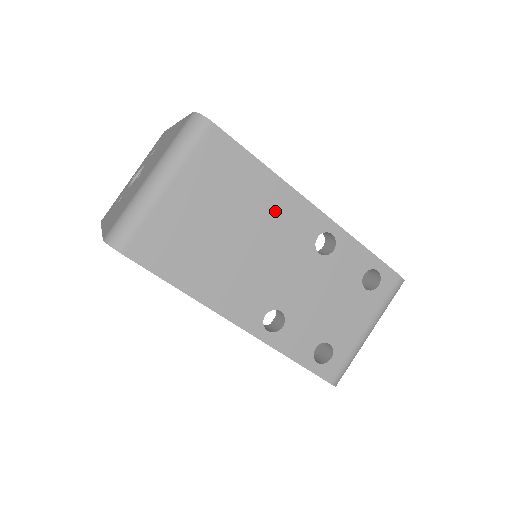
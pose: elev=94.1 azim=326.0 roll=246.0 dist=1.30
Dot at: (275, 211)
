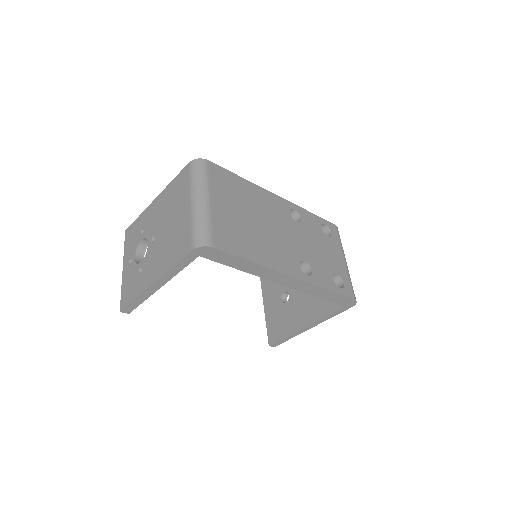
Dot at: (264, 202)
